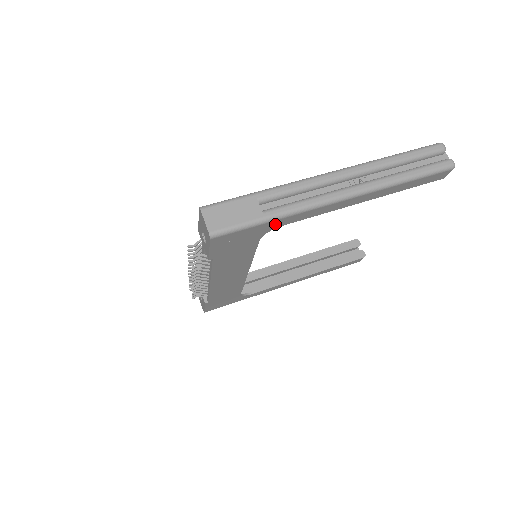
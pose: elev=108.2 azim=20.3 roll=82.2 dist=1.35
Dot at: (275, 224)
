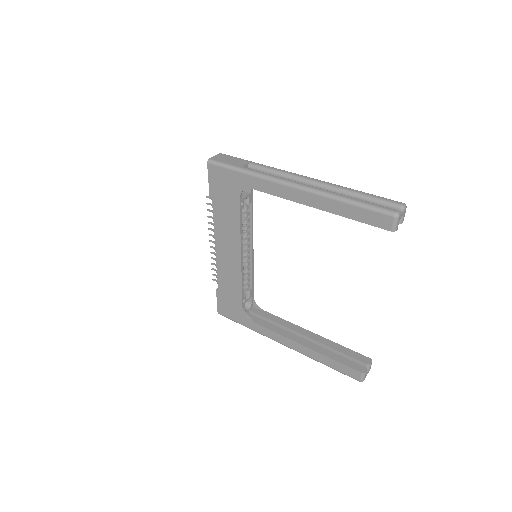
Dot at: (246, 181)
